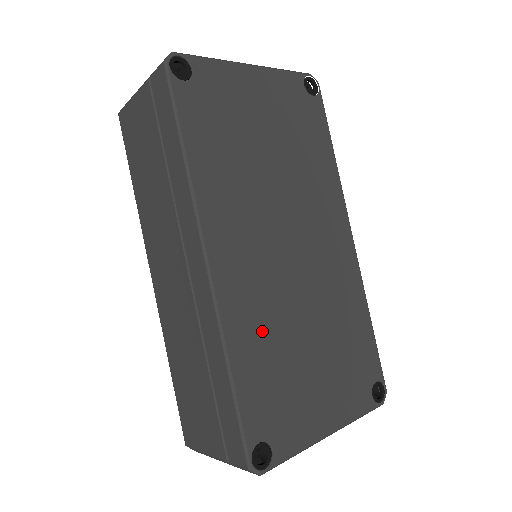
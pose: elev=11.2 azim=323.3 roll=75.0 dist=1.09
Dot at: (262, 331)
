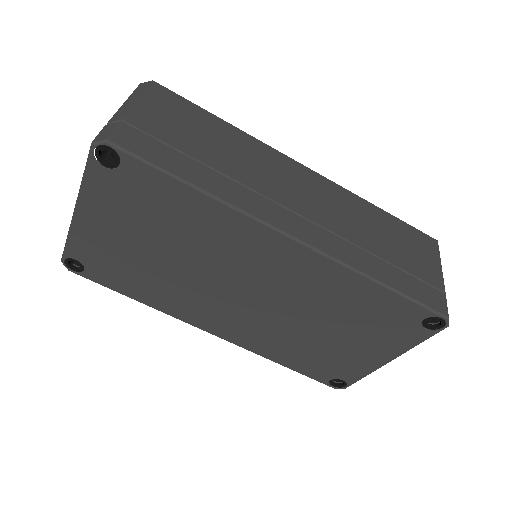
Dot at: (279, 343)
